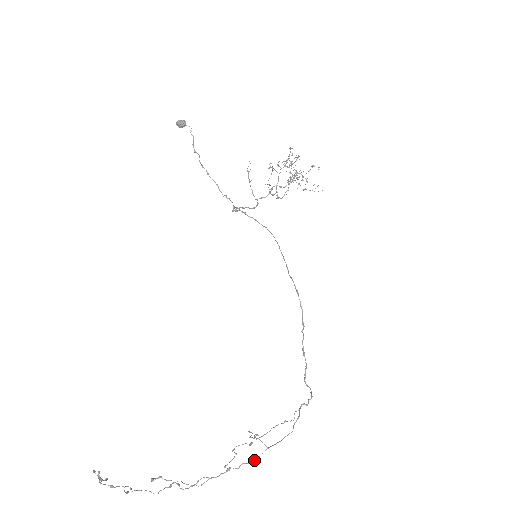
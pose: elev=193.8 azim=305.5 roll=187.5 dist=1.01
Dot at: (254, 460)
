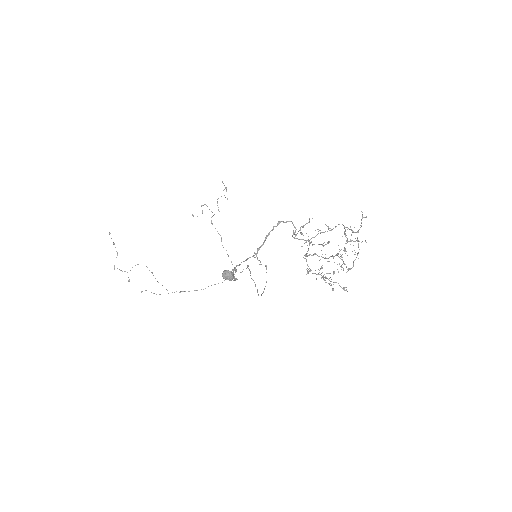
Dot at: occluded
